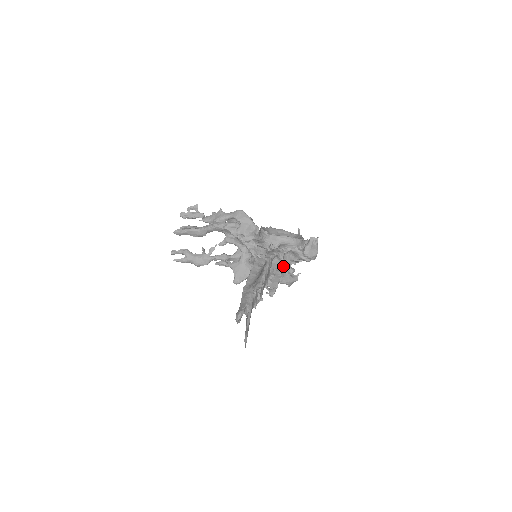
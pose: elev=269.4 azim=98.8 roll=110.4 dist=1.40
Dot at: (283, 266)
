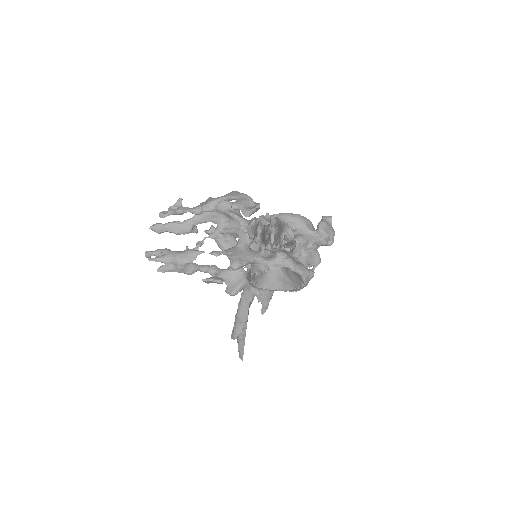
Dot at: (295, 241)
